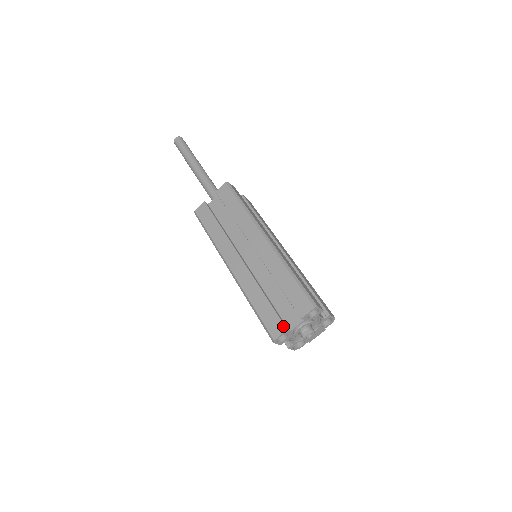
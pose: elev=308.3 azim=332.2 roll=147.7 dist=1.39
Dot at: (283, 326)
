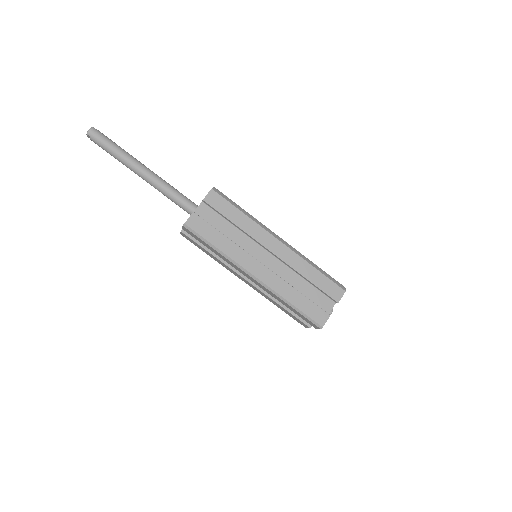
Dot at: (306, 326)
